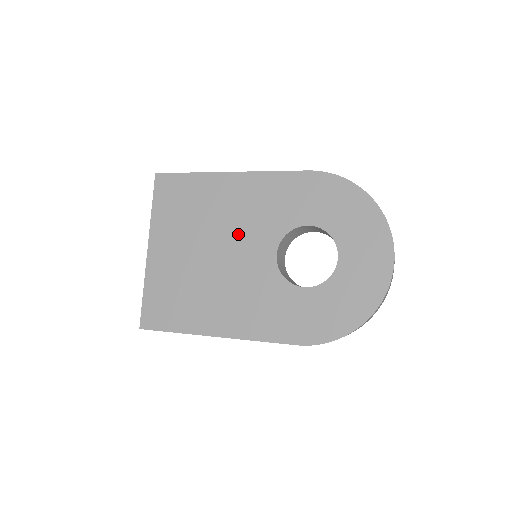
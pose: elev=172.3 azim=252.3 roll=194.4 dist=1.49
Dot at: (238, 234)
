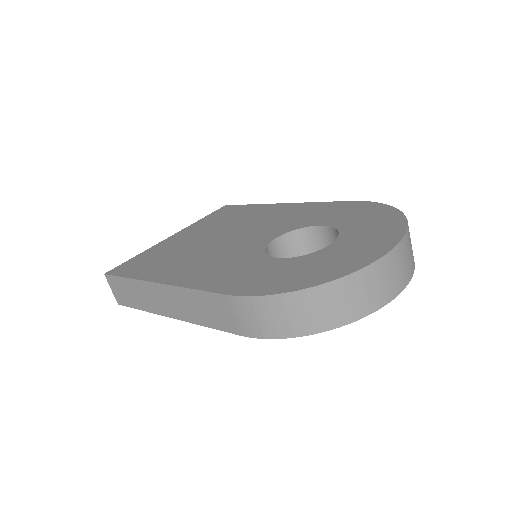
Dot at: (252, 229)
